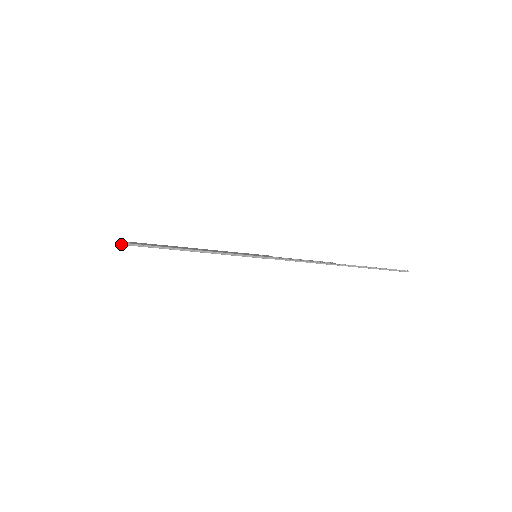
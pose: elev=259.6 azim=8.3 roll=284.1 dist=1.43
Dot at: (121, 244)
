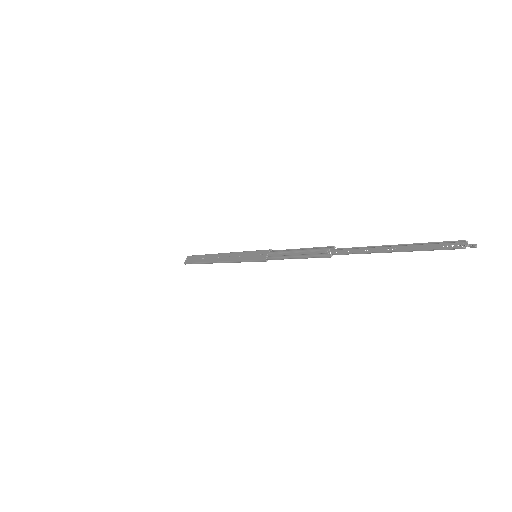
Dot at: occluded
